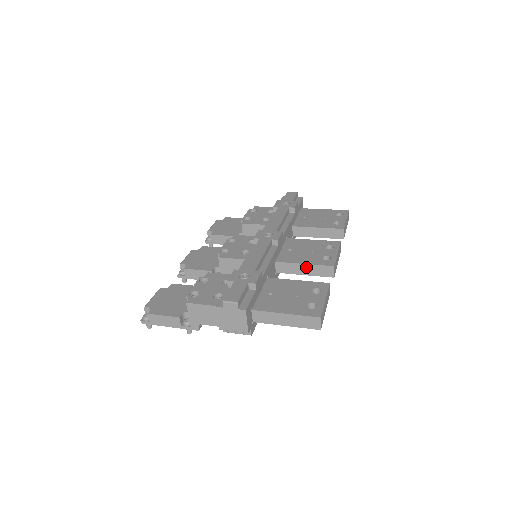
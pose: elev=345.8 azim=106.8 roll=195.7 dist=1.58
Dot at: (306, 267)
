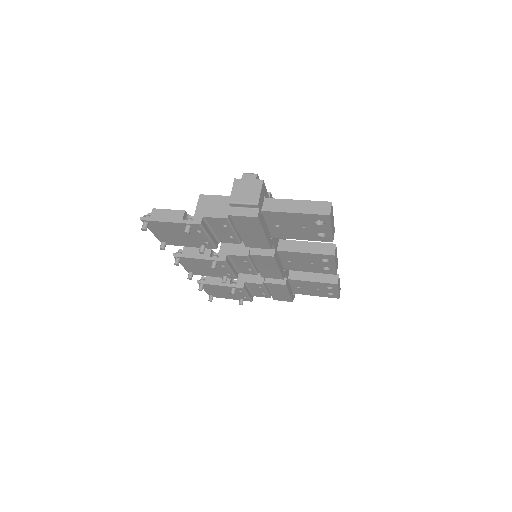
Dot at: (308, 245)
